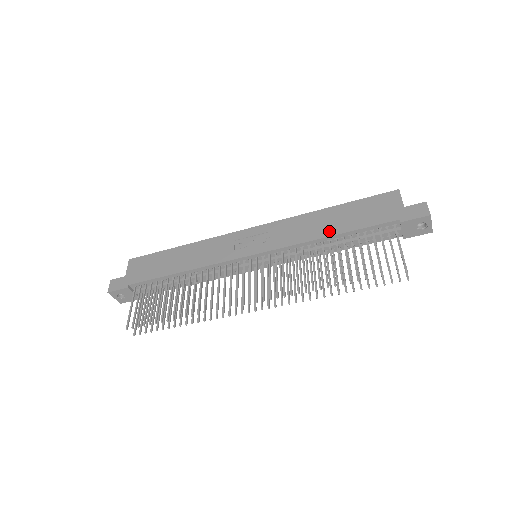
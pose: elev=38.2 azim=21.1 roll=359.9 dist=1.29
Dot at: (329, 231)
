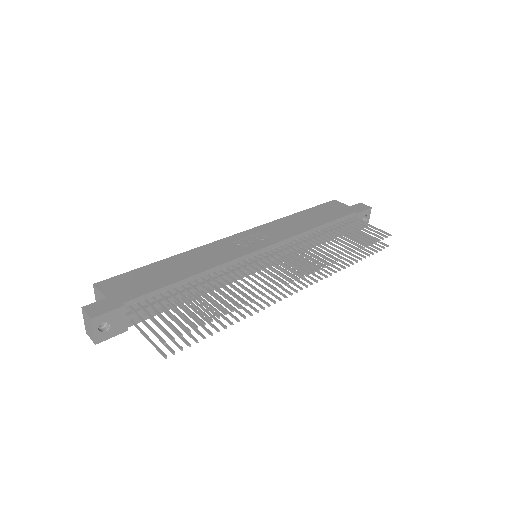
Dot at: (314, 224)
